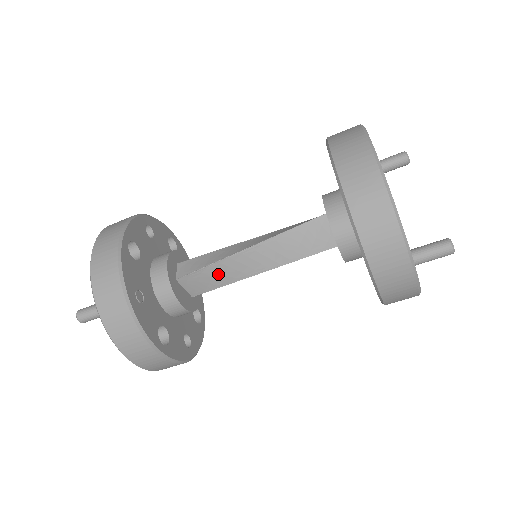
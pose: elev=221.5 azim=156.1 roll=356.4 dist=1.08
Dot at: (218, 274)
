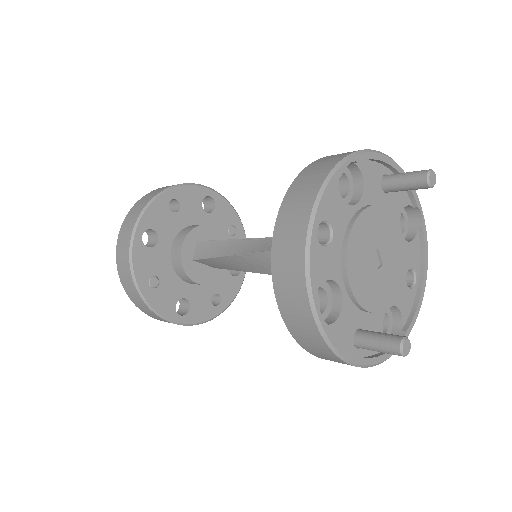
Dot at: (225, 263)
